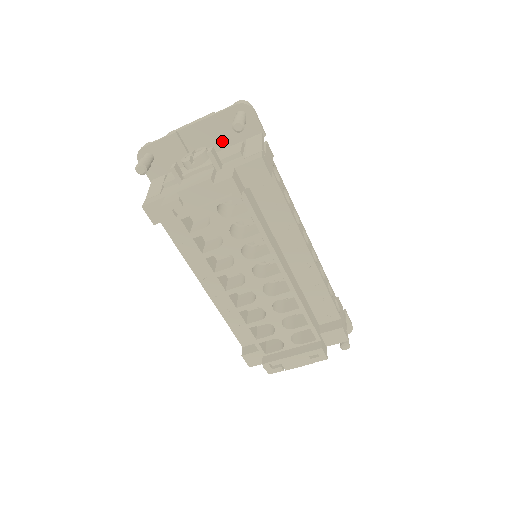
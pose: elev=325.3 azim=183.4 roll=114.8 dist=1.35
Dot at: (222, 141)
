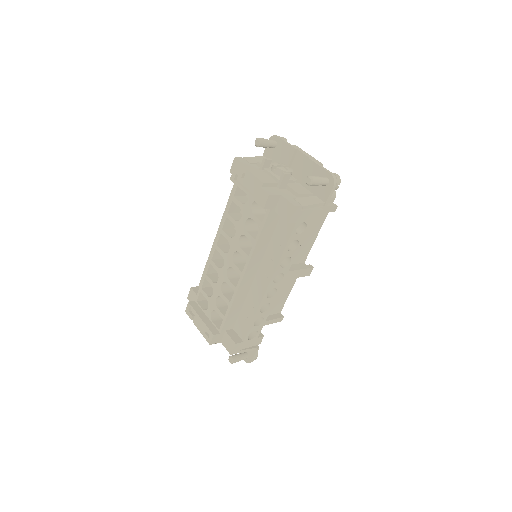
Dot at: occluded
